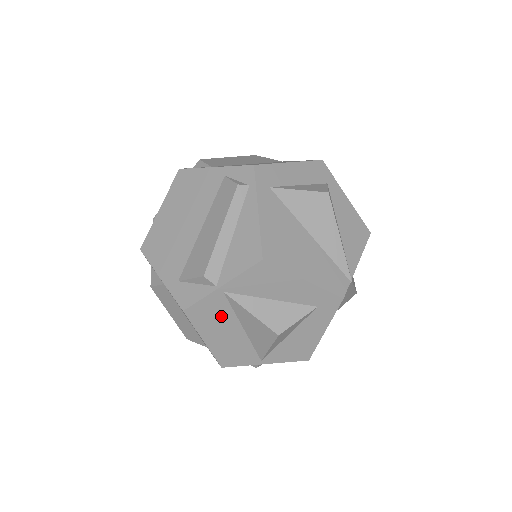
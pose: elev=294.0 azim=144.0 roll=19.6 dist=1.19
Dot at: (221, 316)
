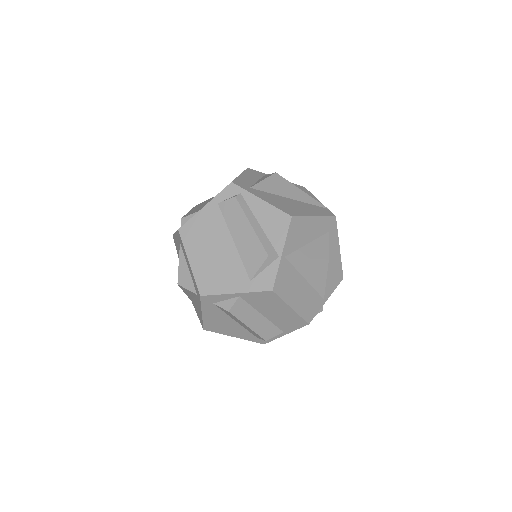
Dot at: (291, 278)
